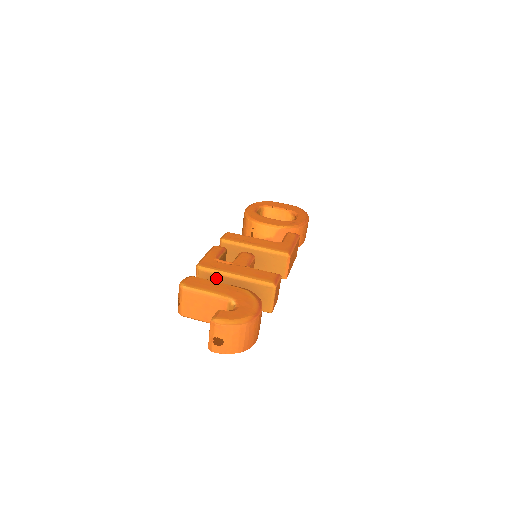
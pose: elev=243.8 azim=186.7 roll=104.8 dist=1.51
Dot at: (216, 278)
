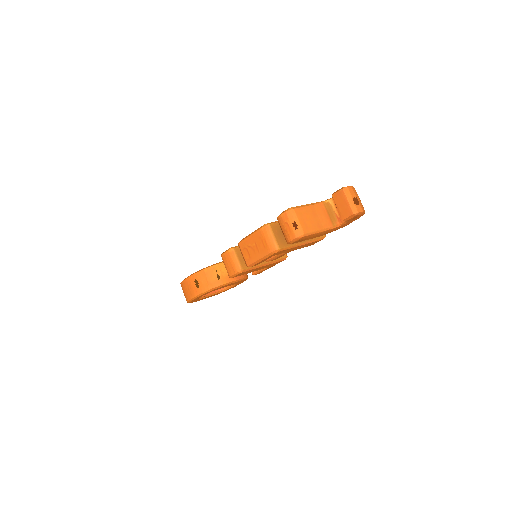
Dot at: occluded
